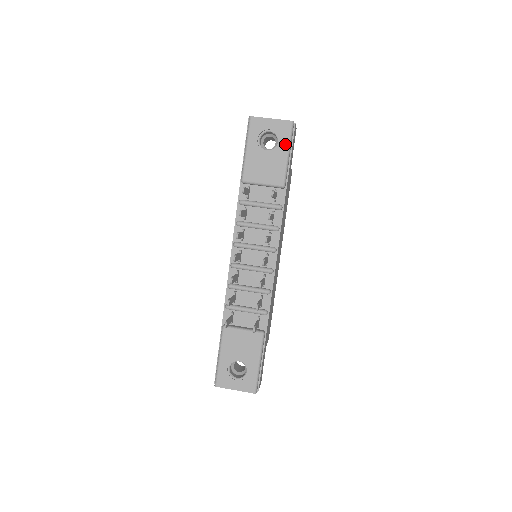
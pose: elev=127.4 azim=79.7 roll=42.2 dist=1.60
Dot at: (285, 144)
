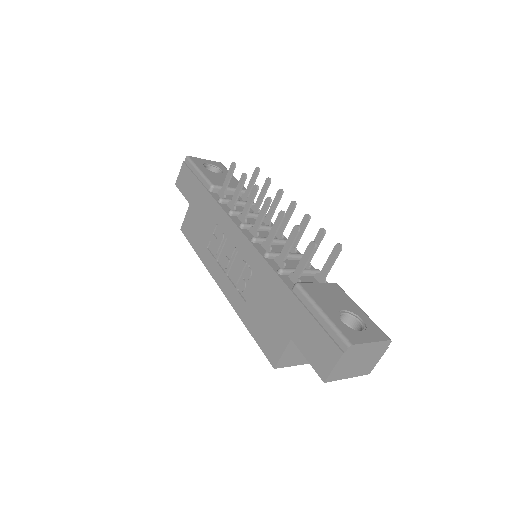
Dot at: (227, 171)
